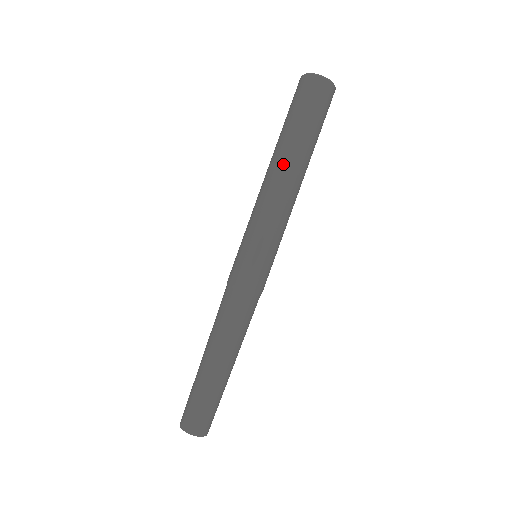
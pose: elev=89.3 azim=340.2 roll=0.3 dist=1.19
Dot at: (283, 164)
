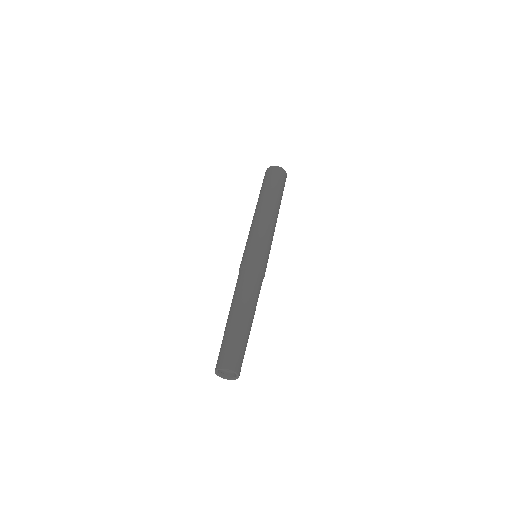
Dot at: (274, 206)
